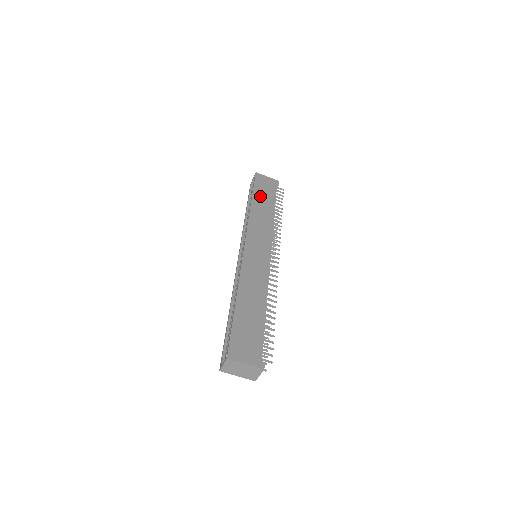
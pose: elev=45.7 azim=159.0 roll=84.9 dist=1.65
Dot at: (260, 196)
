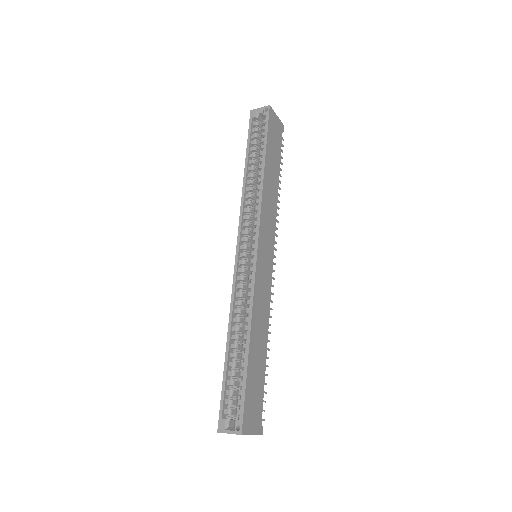
Dot at: (271, 155)
